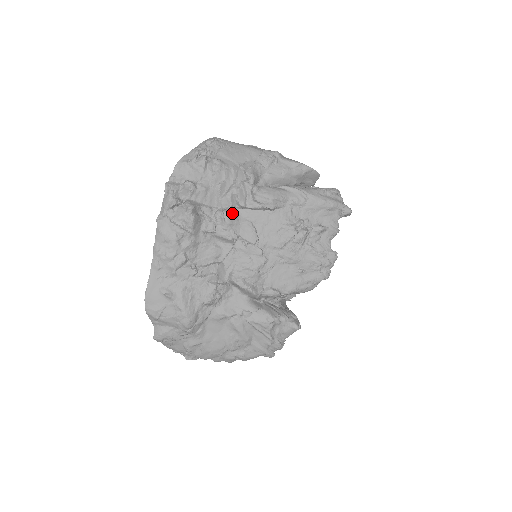
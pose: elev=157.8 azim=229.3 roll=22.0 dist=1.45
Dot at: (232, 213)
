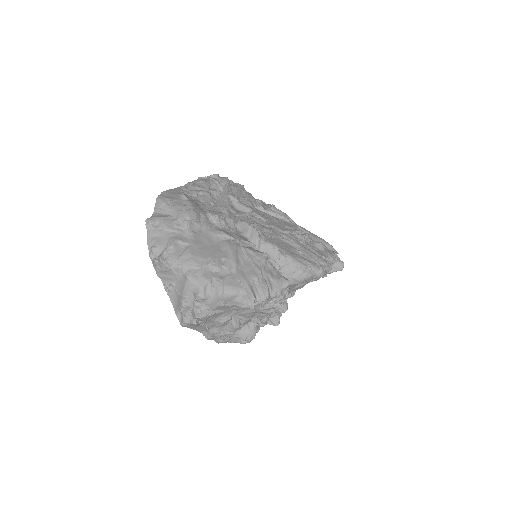
Dot at: occluded
